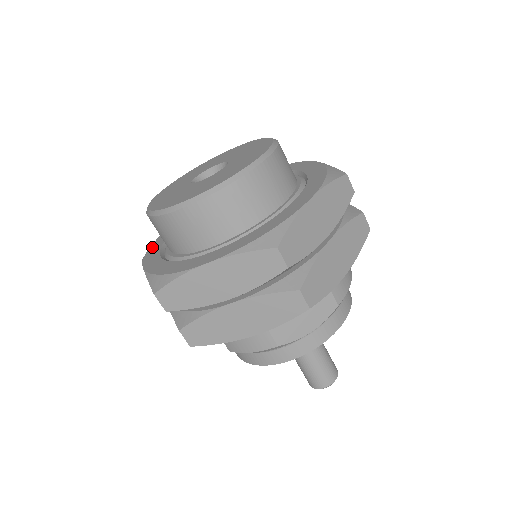
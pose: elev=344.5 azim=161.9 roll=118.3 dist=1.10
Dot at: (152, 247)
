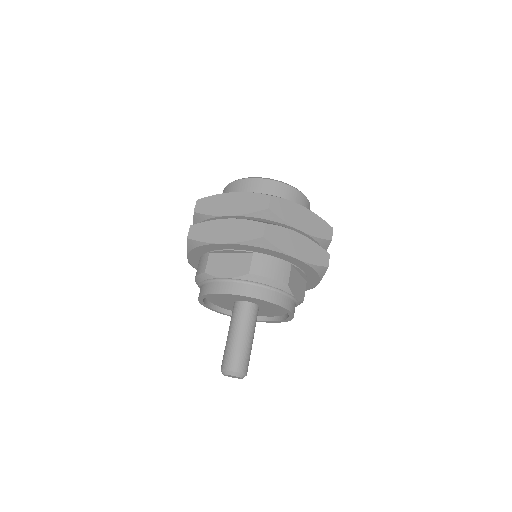
Dot at: occluded
